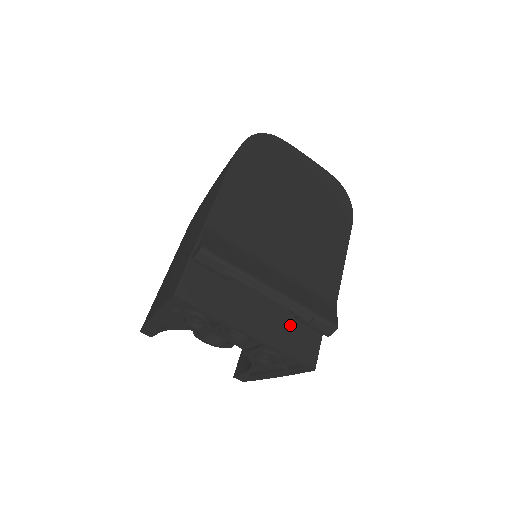
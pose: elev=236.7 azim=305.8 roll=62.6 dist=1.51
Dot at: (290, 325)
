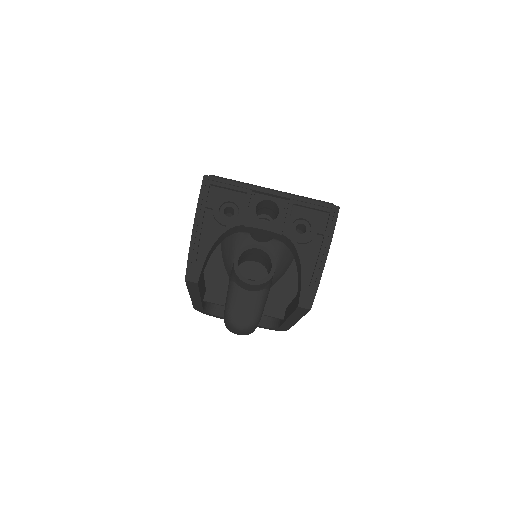
Dot at: occluded
